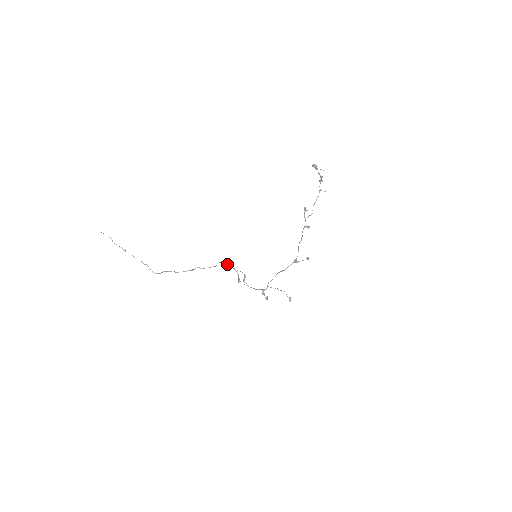
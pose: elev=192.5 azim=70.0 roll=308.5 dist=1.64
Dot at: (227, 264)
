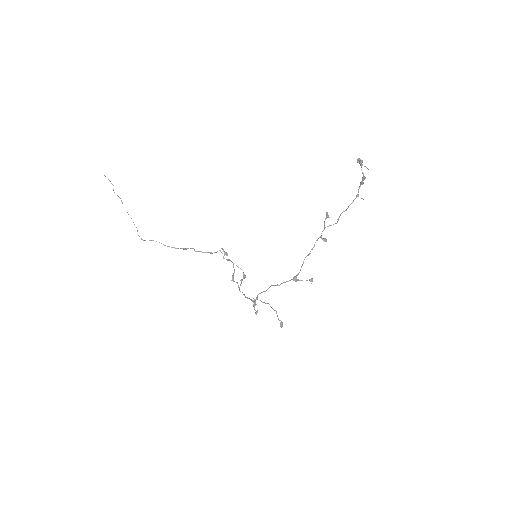
Dot at: (227, 255)
